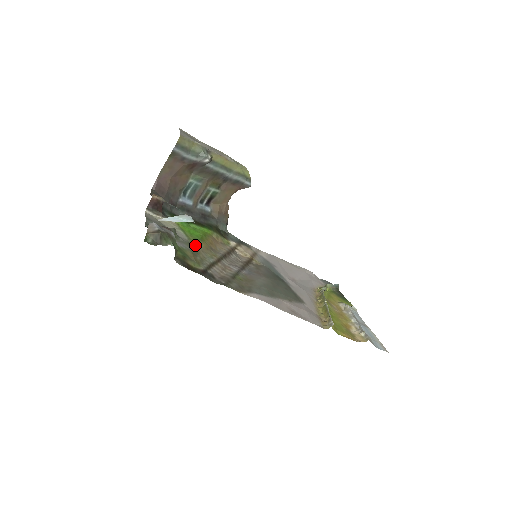
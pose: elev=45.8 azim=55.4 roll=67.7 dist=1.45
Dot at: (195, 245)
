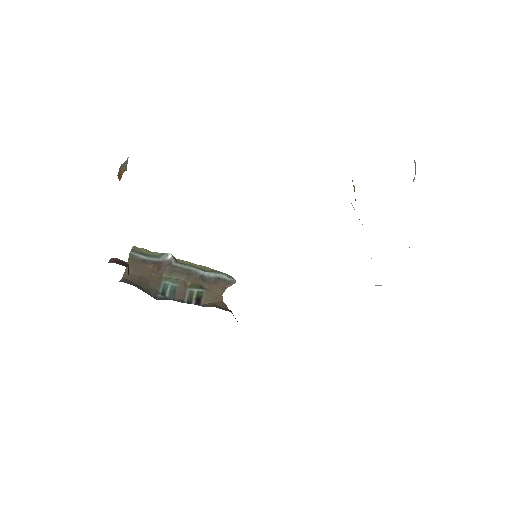
Dot at: occluded
